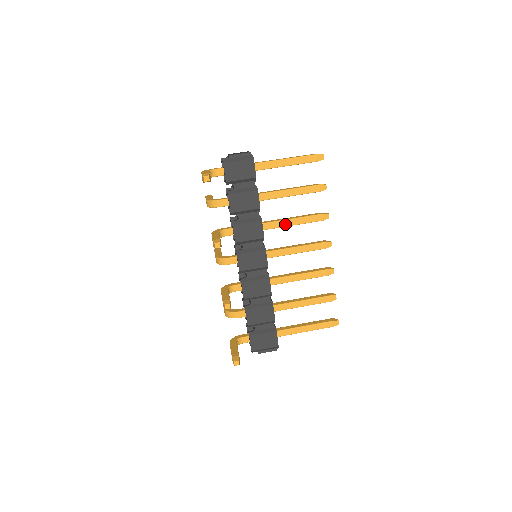
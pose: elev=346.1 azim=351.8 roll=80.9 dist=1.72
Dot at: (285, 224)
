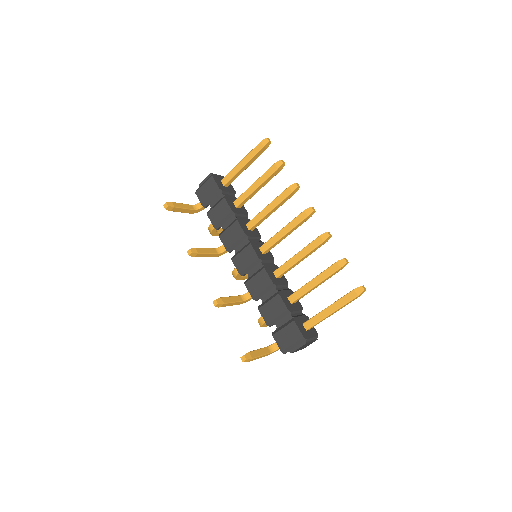
Dot at: (263, 214)
